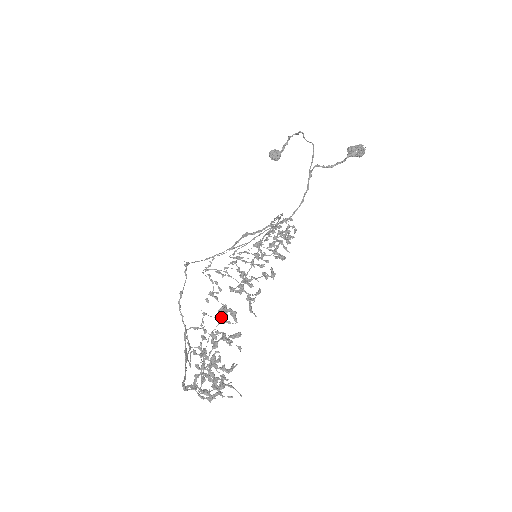
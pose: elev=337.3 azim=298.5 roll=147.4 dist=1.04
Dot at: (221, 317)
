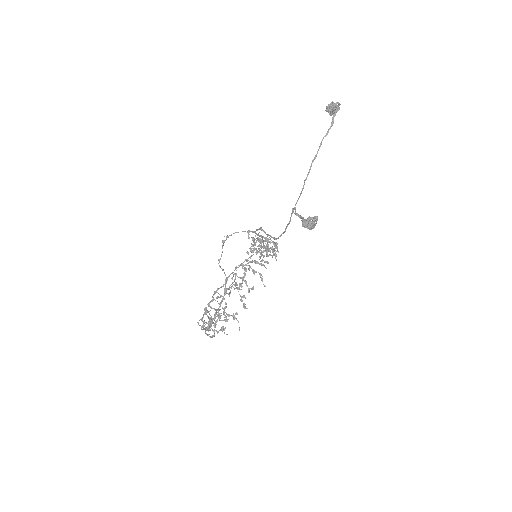
Dot at: (202, 318)
